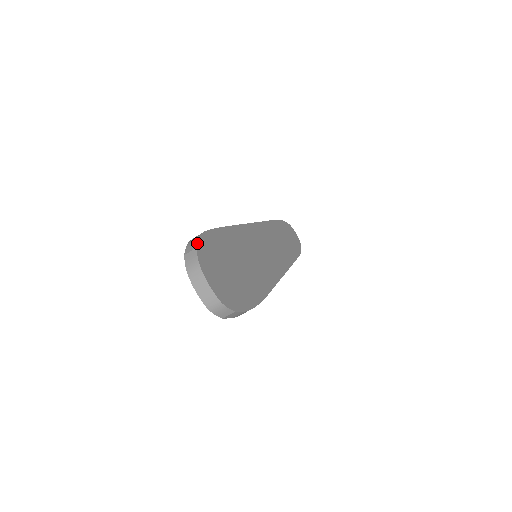
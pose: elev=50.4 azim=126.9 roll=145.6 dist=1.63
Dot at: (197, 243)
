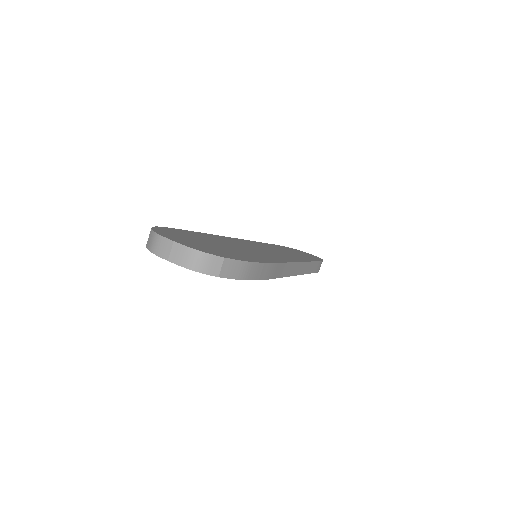
Dot at: (152, 228)
